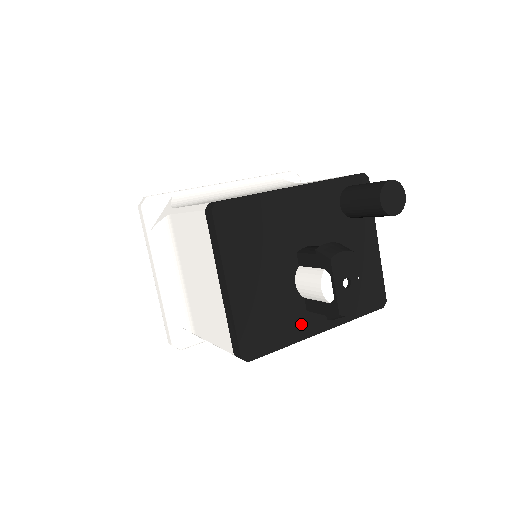
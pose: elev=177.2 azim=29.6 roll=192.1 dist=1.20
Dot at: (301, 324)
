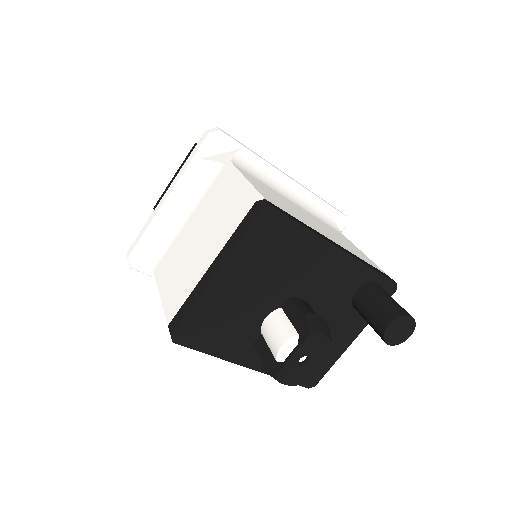
Dot at: (240, 349)
